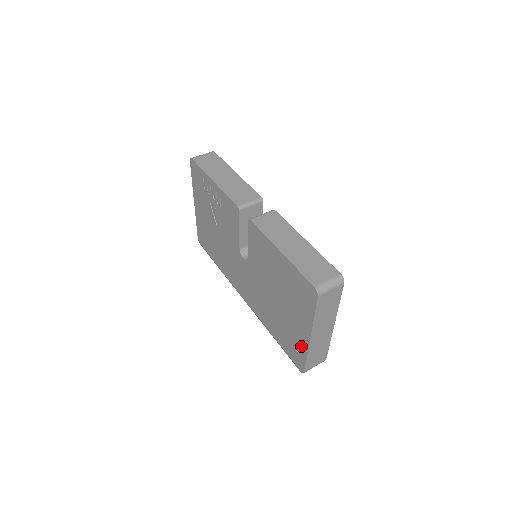
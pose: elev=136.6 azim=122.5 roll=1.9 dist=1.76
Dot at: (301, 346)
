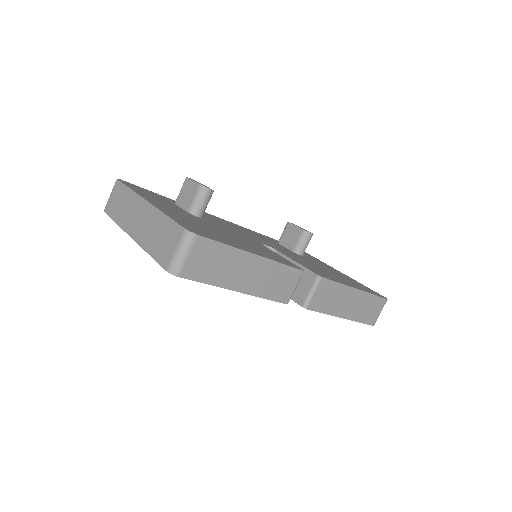
Dot at: occluded
